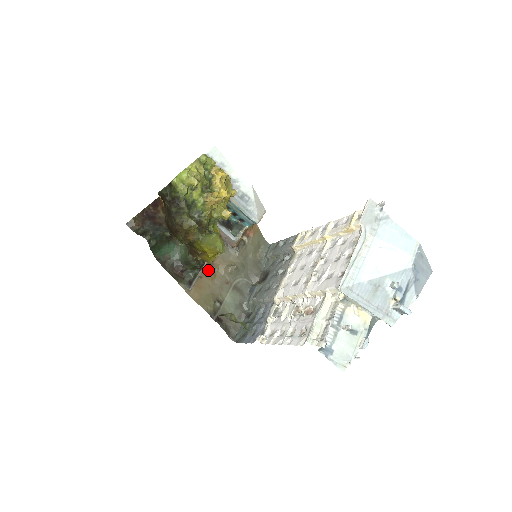
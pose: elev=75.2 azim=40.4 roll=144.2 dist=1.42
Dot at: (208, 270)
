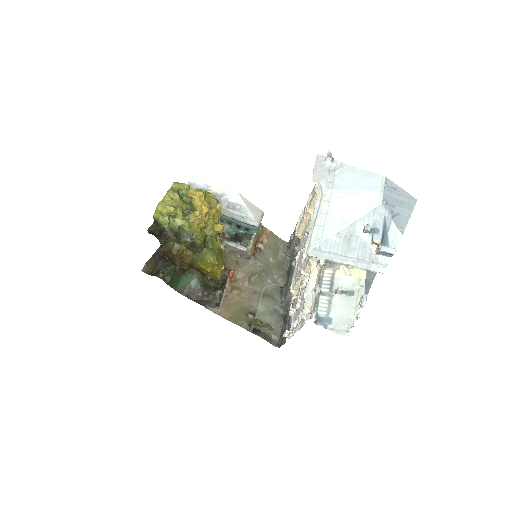
Dot at: (232, 287)
